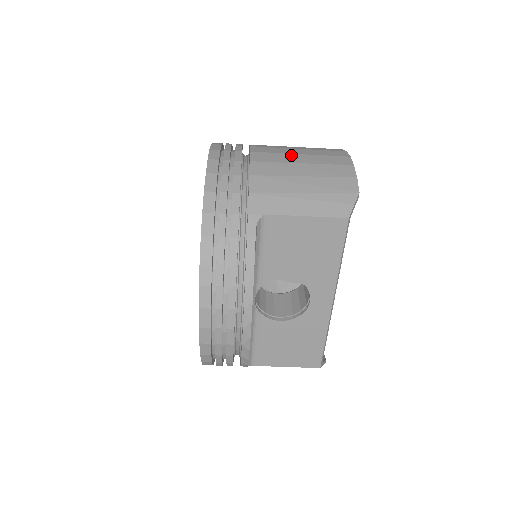
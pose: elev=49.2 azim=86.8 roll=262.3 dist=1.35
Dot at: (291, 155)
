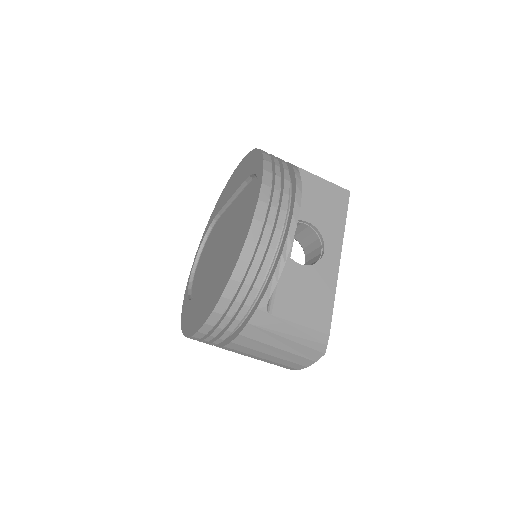
Dot at: occluded
